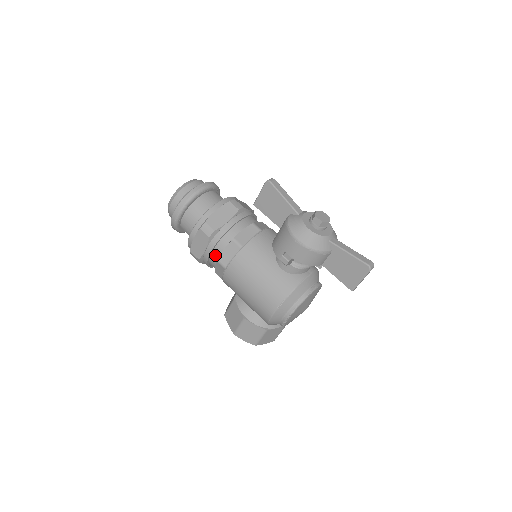
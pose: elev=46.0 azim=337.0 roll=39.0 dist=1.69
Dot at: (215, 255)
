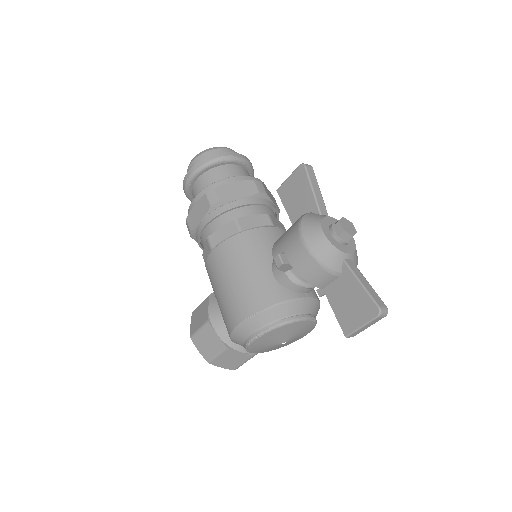
Dot at: (209, 231)
